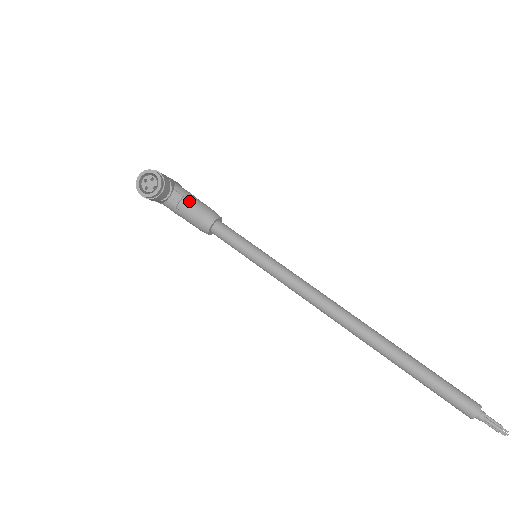
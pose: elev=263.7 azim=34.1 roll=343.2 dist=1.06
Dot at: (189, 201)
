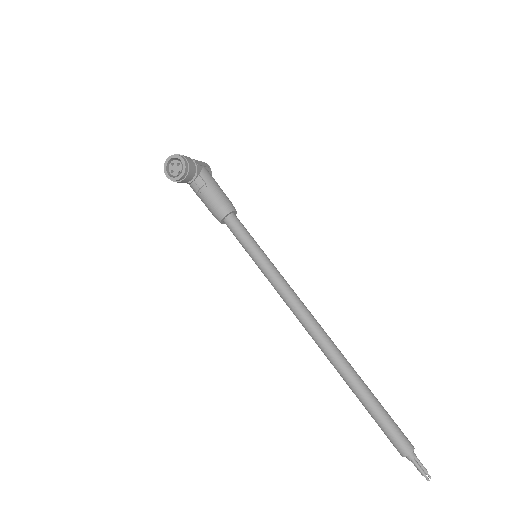
Dot at: (210, 189)
